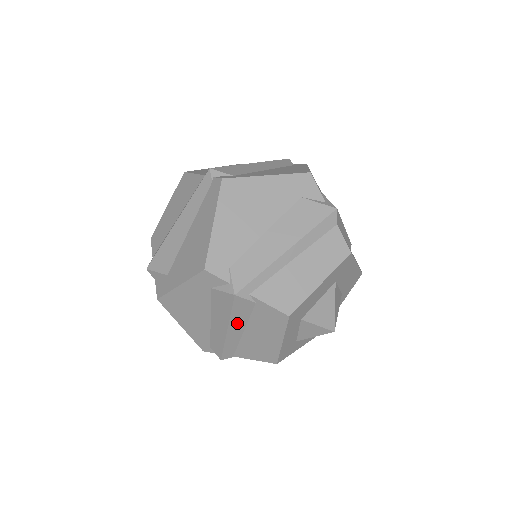
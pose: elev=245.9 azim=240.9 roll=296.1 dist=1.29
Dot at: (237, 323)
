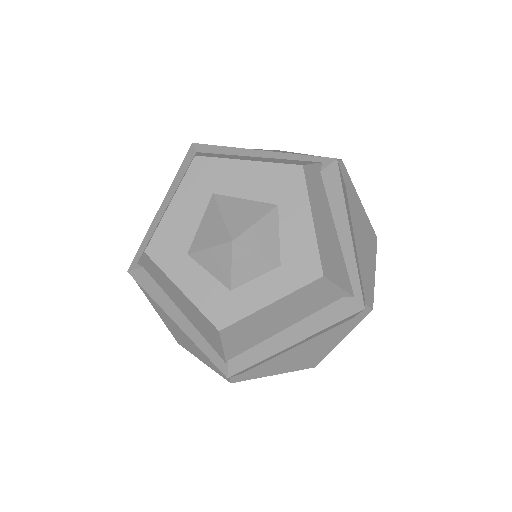
Dot at: (167, 306)
